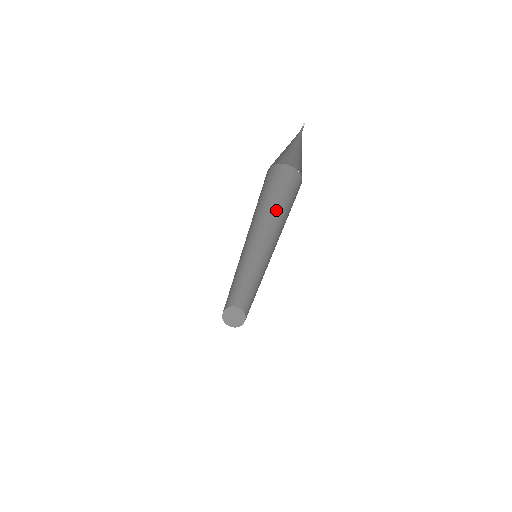
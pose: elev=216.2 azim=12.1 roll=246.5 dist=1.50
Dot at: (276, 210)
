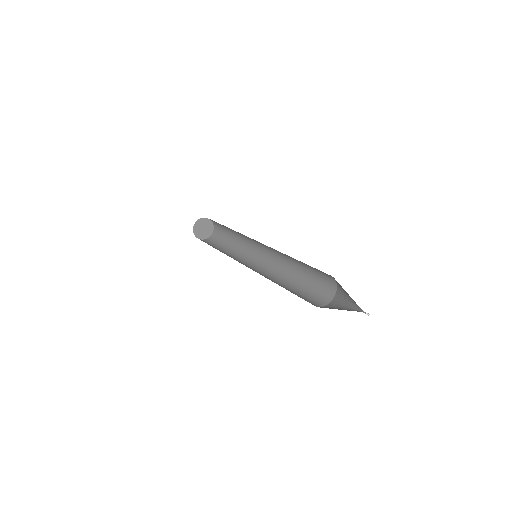
Dot at: occluded
